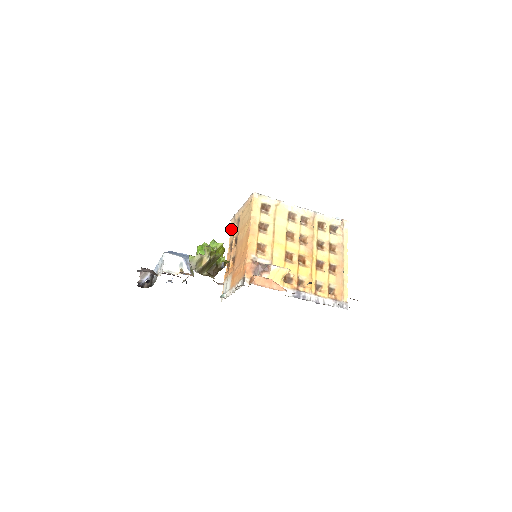
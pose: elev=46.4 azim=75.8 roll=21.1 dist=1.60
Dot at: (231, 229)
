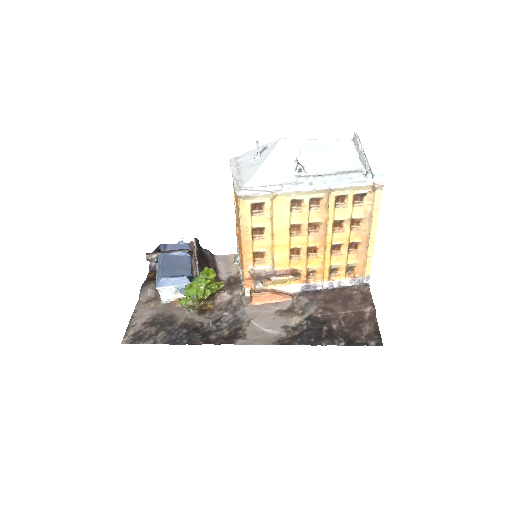
Dot at: occluded
